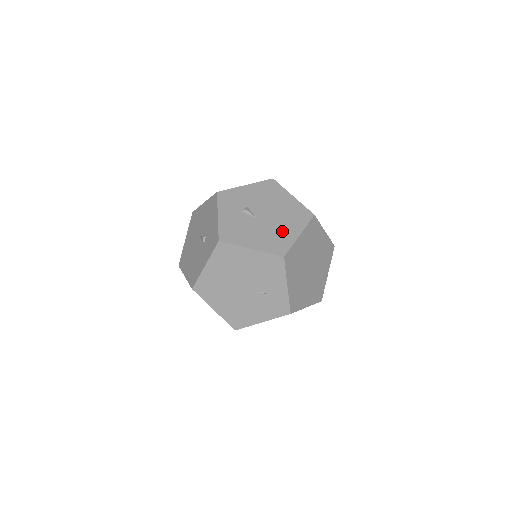
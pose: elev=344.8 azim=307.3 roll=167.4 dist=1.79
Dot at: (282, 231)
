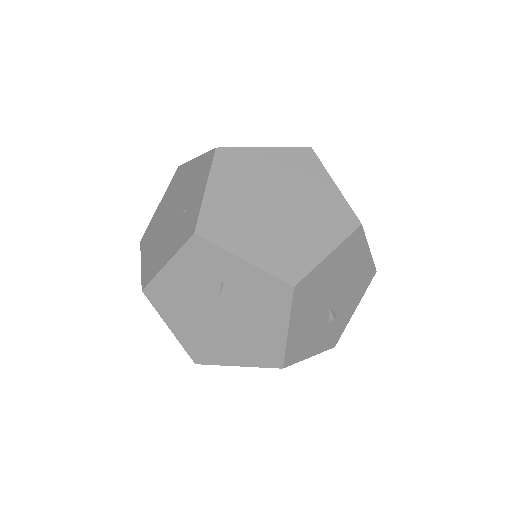
Dot at: occluded
